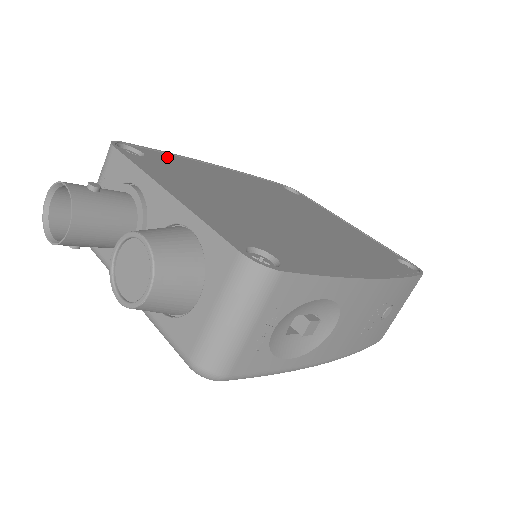
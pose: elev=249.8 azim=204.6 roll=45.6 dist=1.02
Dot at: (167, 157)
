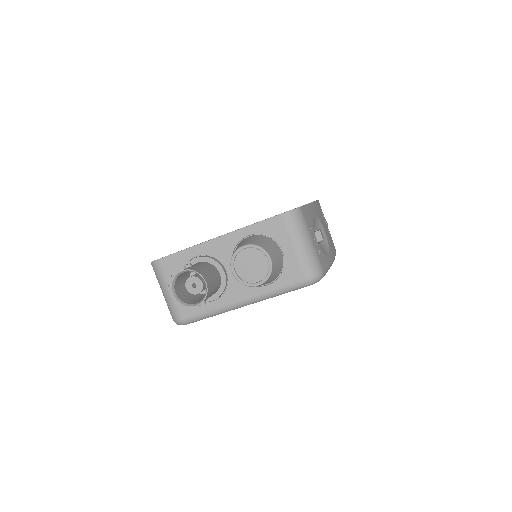
Dot at: occluded
